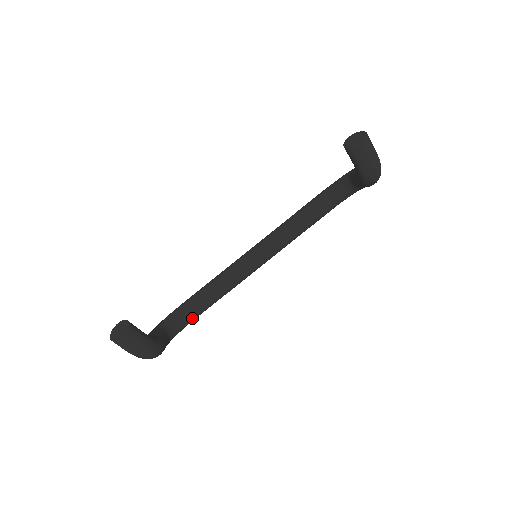
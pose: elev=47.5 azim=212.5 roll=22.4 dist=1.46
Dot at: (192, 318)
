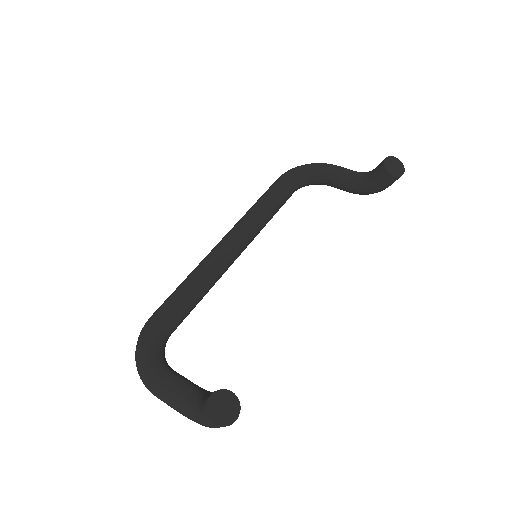
Dot at: (169, 336)
